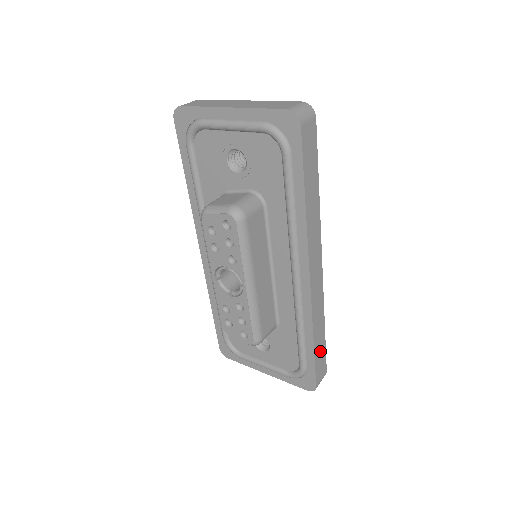
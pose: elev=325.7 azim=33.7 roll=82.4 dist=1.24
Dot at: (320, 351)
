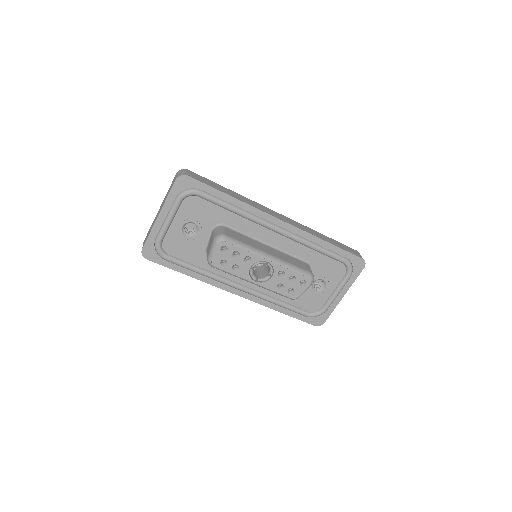
Dot at: (338, 244)
